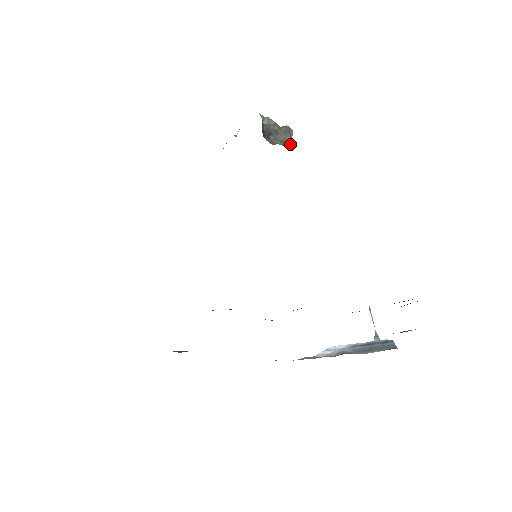
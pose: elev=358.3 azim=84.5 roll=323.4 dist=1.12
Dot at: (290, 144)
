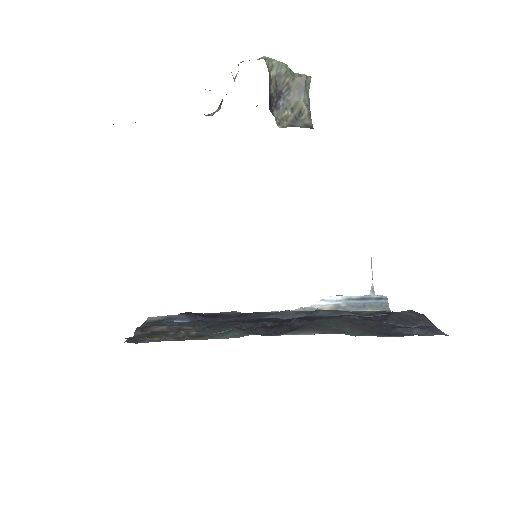
Dot at: (305, 114)
